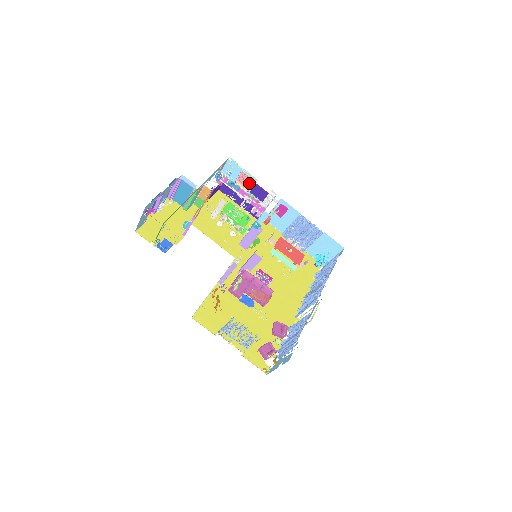
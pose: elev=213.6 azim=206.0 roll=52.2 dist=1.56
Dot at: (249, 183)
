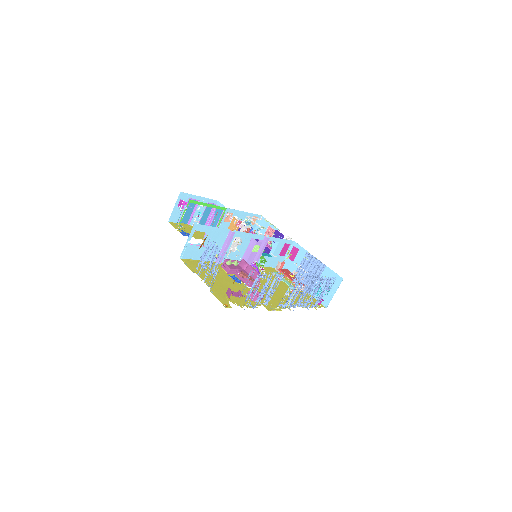
Dot at: occluded
